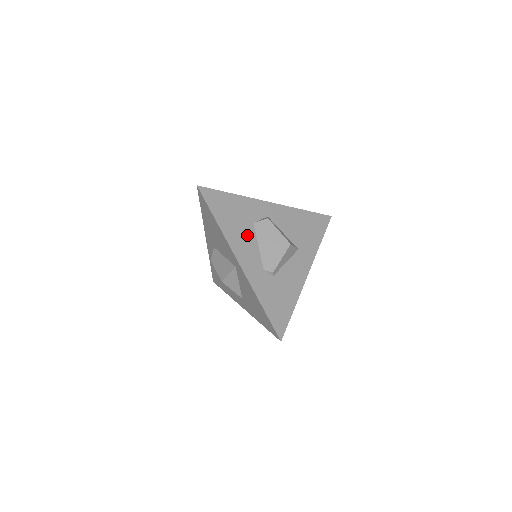
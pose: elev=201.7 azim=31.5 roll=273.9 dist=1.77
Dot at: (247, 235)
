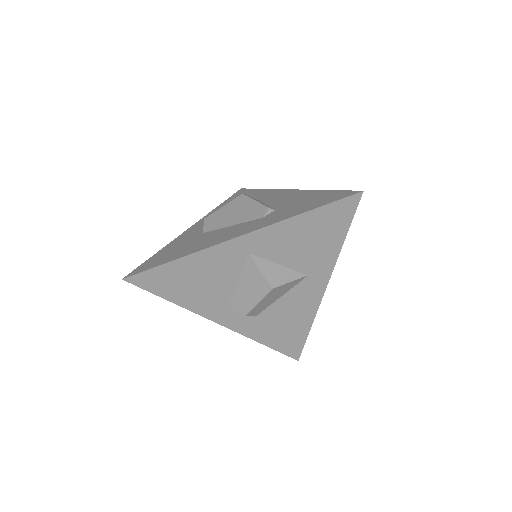
Dot at: (212, 236)
